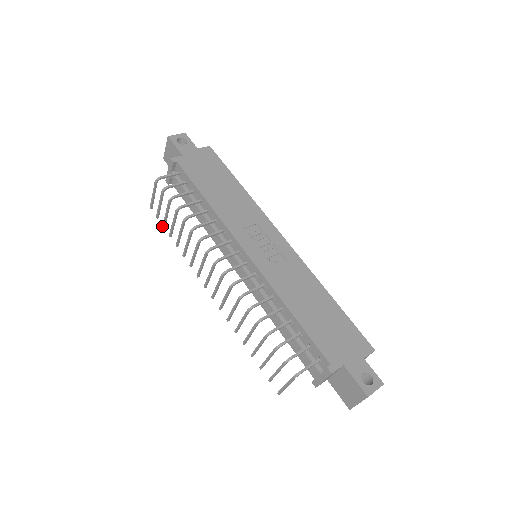
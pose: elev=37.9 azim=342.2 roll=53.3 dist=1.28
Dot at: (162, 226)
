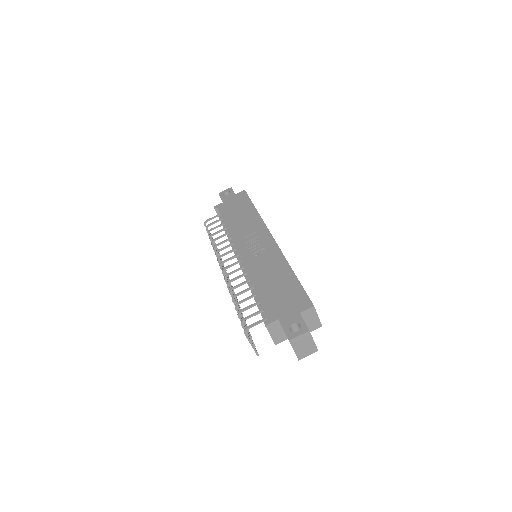
Dot at: occluded
